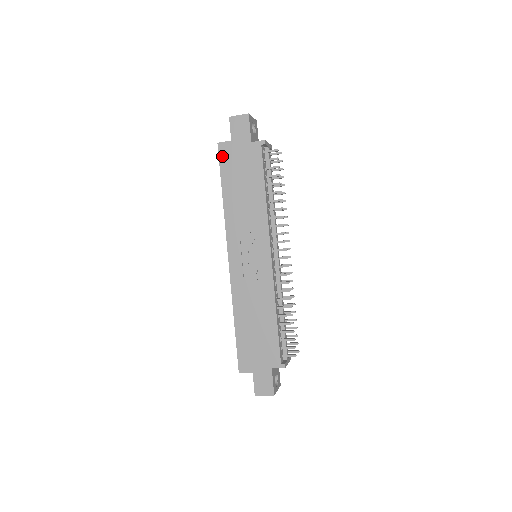
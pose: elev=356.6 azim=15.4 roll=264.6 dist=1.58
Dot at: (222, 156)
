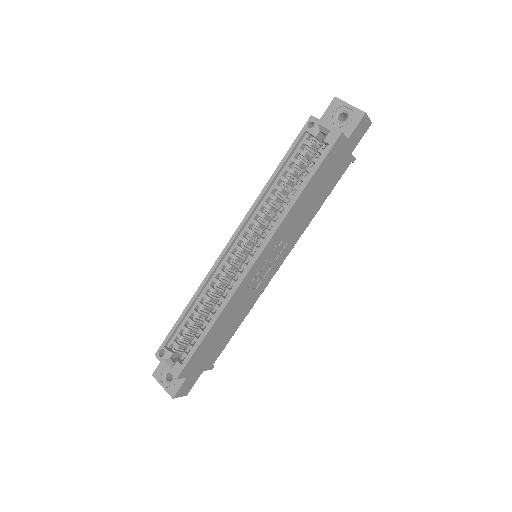
Dot at: (333, 150)
